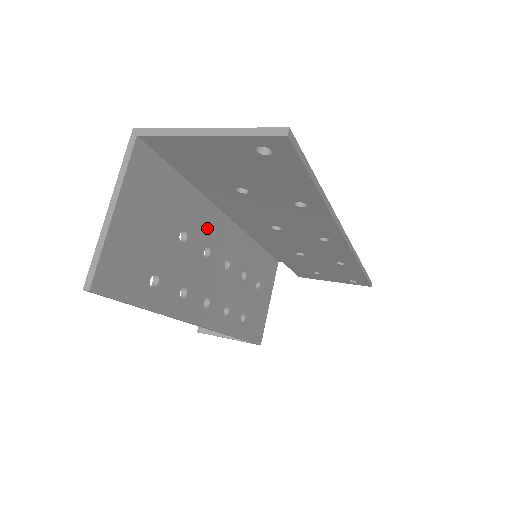
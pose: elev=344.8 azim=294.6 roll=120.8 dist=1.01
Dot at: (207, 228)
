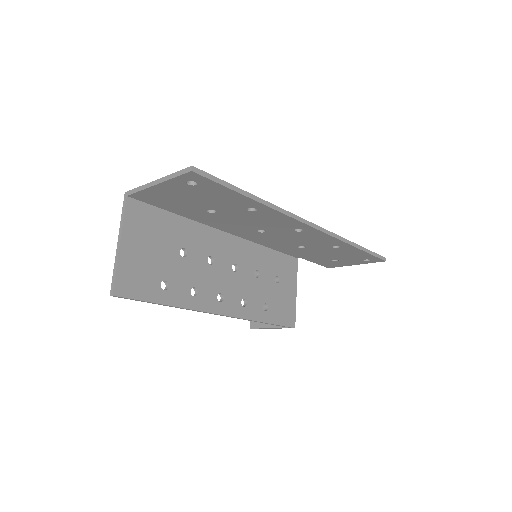
Dot at: (206, 243)
